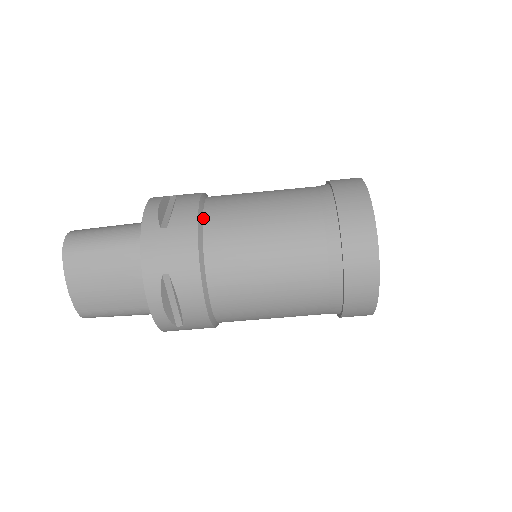
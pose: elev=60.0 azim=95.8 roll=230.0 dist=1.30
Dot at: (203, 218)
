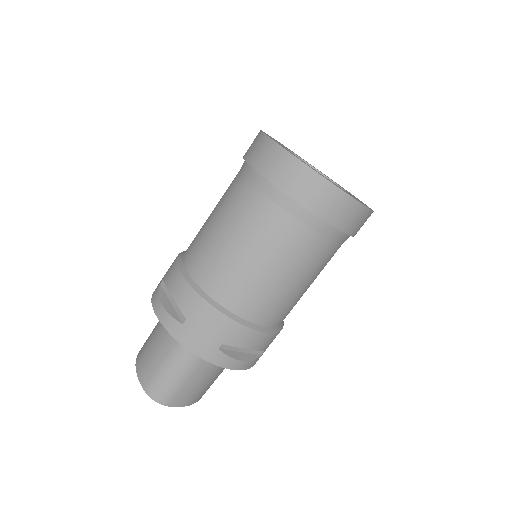
Dot at: occluded
